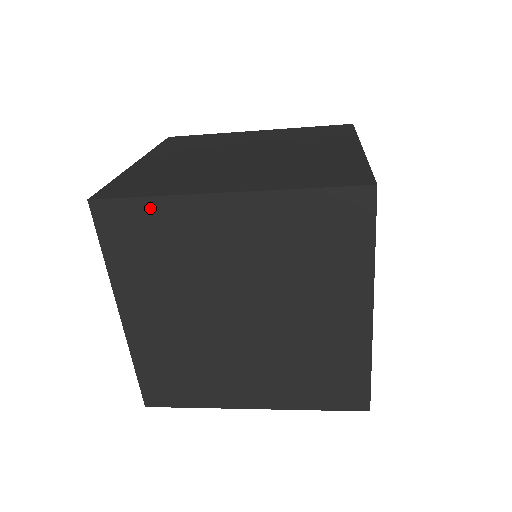
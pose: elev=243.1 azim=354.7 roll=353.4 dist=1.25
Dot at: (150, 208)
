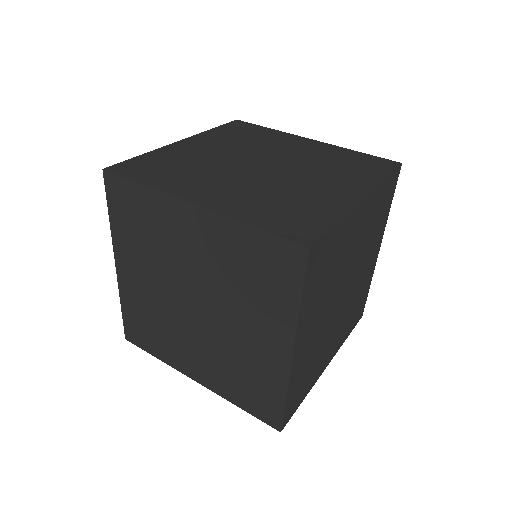
Dot at: (141, 193)
